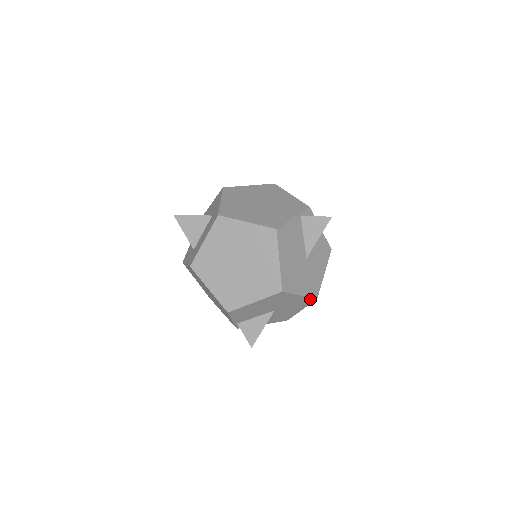
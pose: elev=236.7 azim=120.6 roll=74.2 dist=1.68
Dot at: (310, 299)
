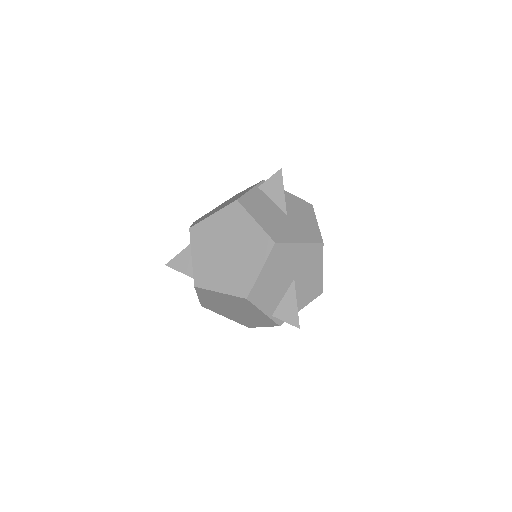
Dot at: (316, 246)
